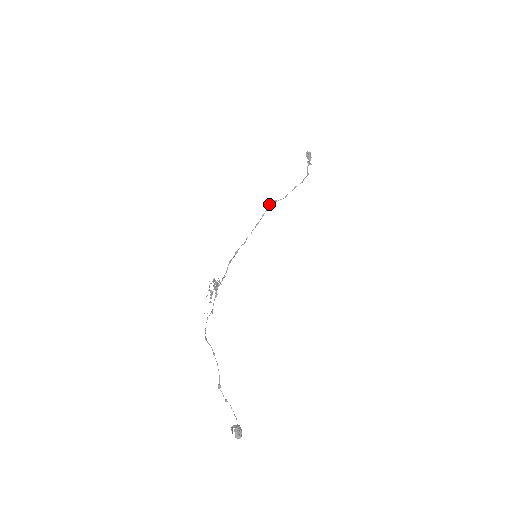
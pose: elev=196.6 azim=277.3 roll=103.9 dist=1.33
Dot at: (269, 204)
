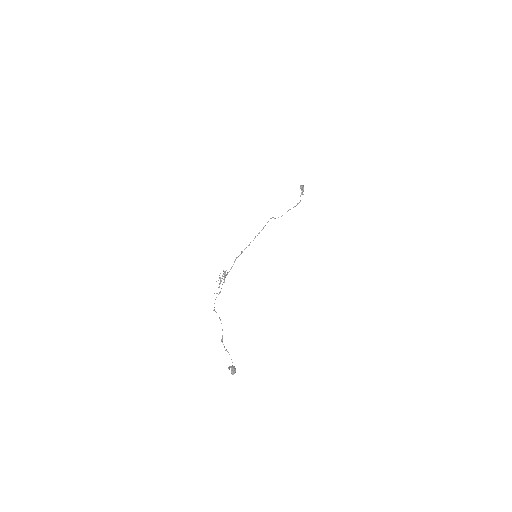
Dot at: occluded
